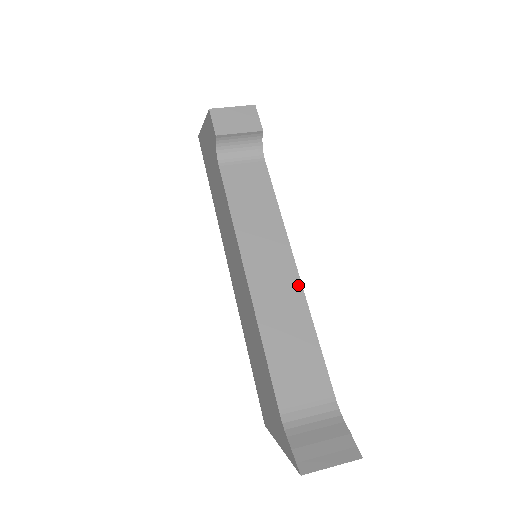
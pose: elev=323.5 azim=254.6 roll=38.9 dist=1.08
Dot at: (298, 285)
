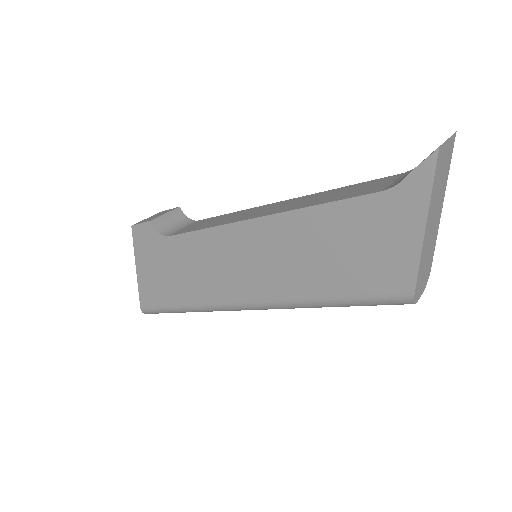
Dot at: (296, 199)
